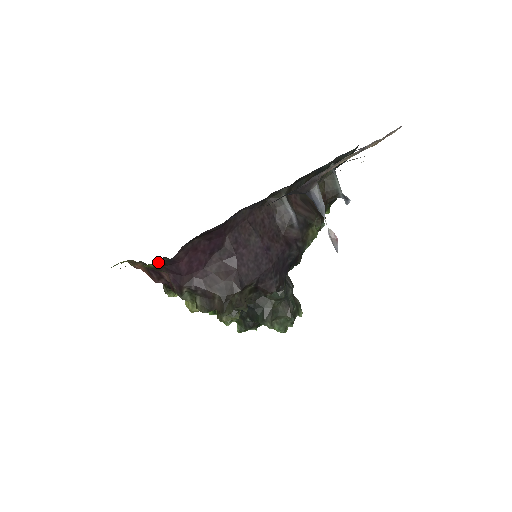
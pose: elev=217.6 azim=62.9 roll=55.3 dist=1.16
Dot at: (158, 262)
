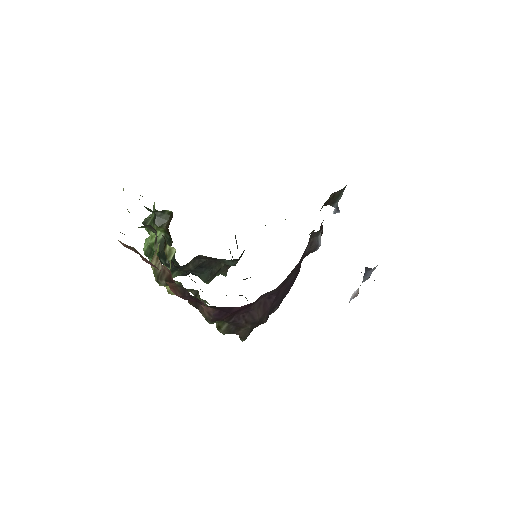
Dot at: occluded
